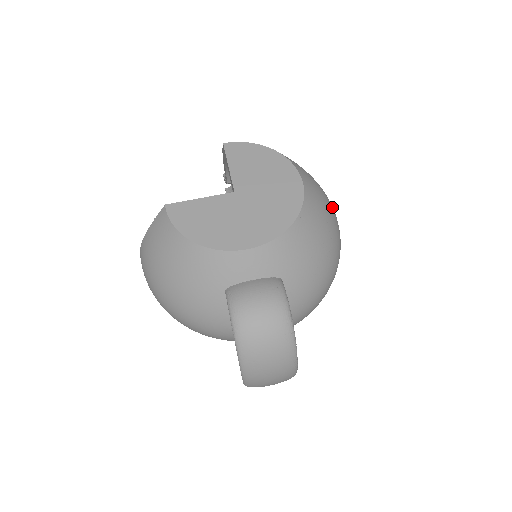
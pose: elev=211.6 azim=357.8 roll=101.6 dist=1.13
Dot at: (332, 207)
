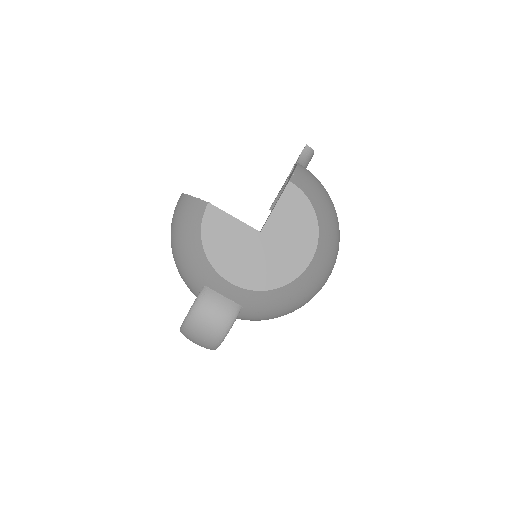
Dot at: (329, 274)
